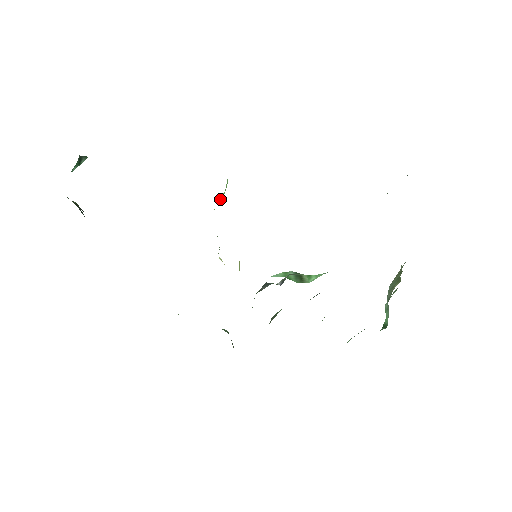
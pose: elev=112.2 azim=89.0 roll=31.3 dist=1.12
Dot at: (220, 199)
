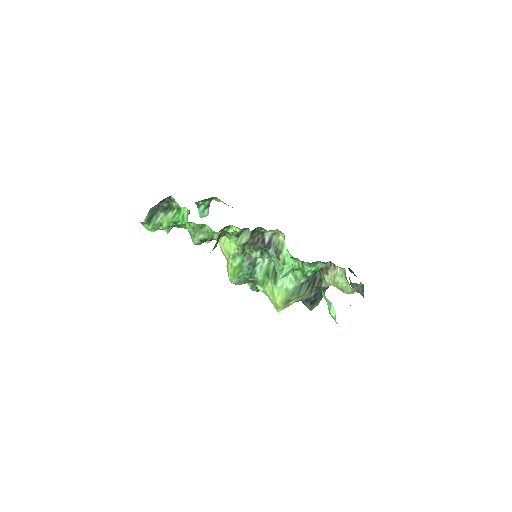
Dot at: occluded
